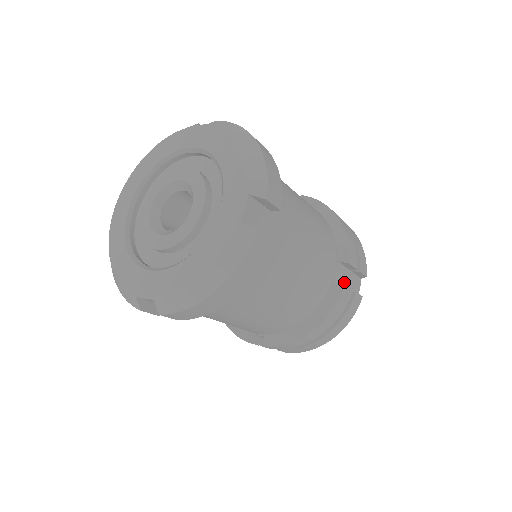
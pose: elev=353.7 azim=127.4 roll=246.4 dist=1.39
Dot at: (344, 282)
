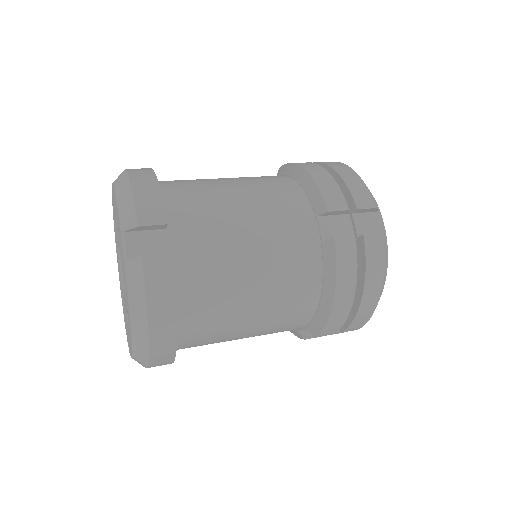
Dot at: (344, 231)
